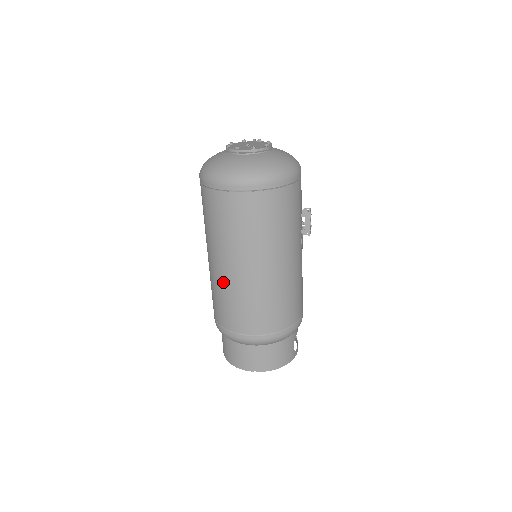
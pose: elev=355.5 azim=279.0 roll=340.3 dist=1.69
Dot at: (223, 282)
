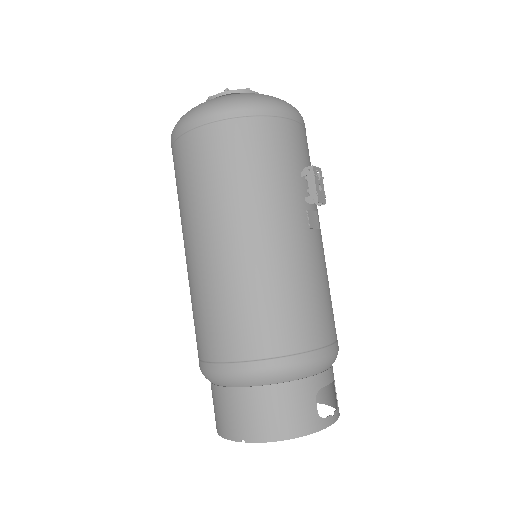
Dot at: (191, 277)
